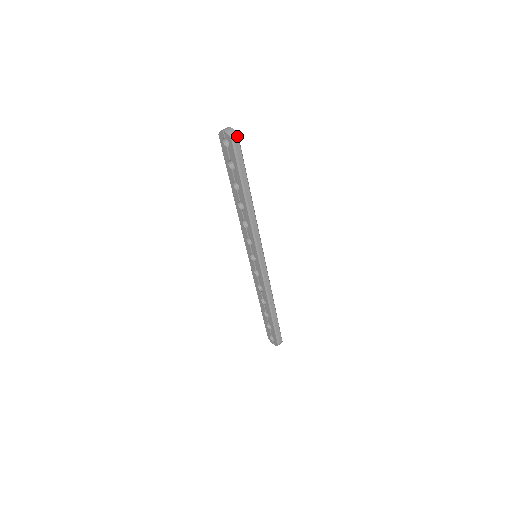
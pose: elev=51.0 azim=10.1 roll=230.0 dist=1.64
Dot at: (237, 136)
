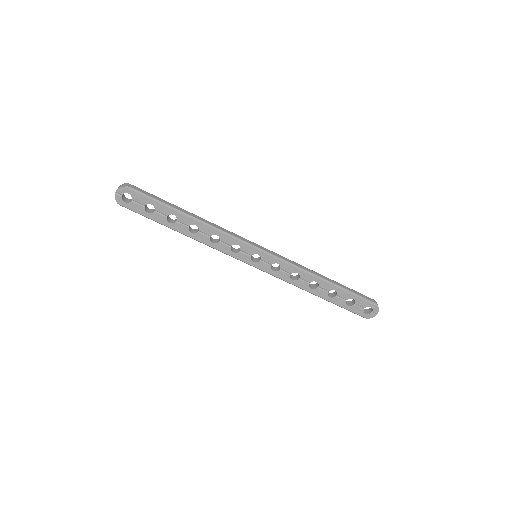
Dot at: (126, 184)
